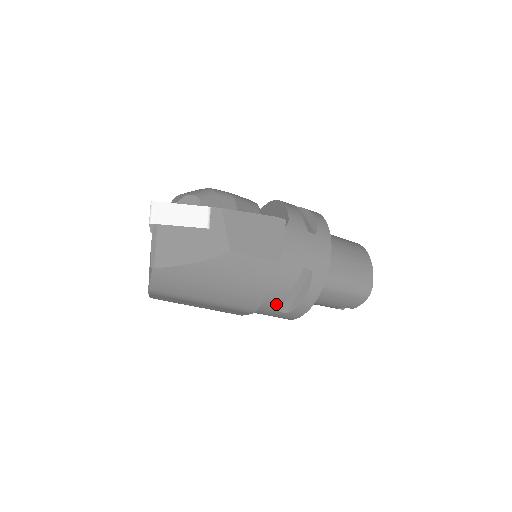
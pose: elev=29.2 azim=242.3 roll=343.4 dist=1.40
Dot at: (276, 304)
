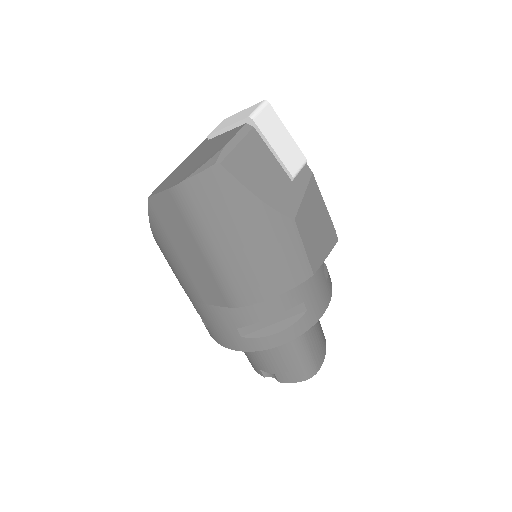
Dot at: (247, 318)
